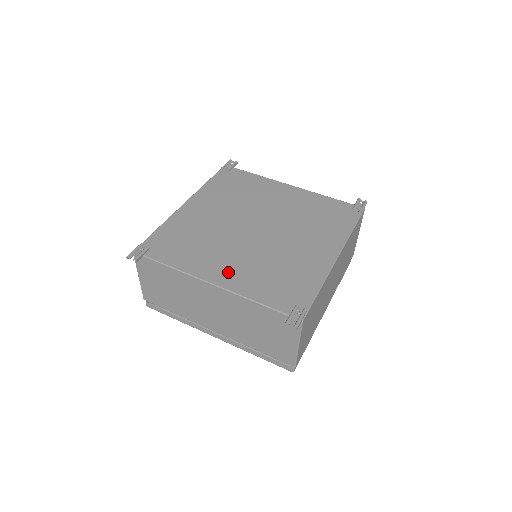
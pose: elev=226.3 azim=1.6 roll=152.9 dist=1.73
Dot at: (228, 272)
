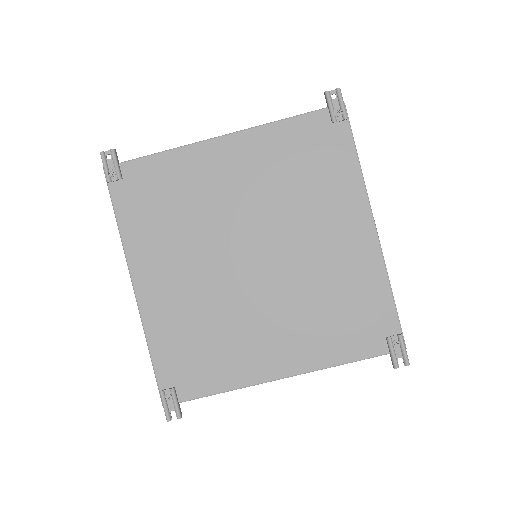
Dot at: (284, 350)
